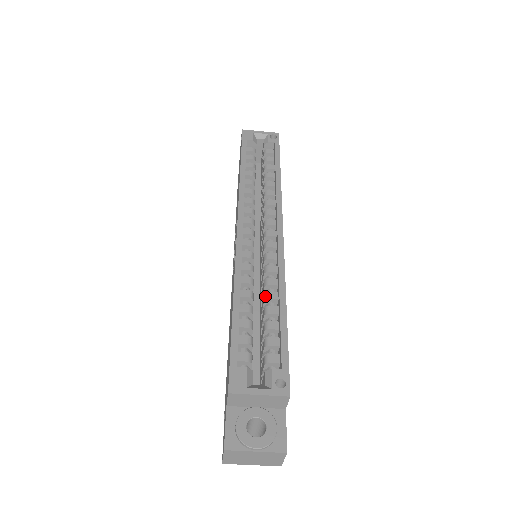
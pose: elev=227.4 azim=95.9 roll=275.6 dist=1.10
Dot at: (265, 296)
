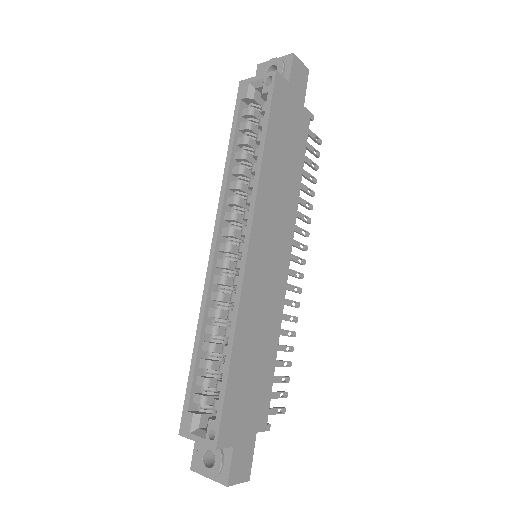
Dot at: occluded
